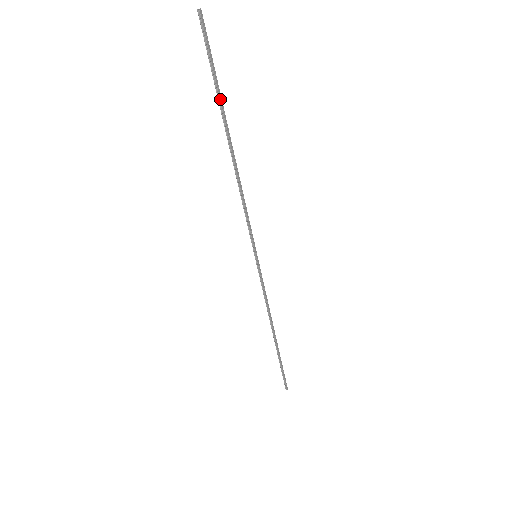
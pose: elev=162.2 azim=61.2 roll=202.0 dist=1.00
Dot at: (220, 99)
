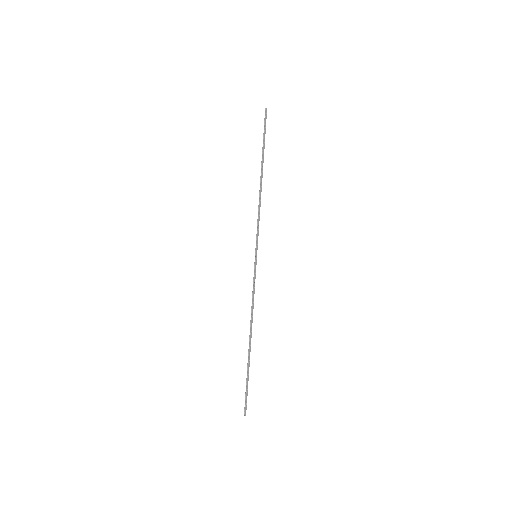
Dot at: (263, 149)
